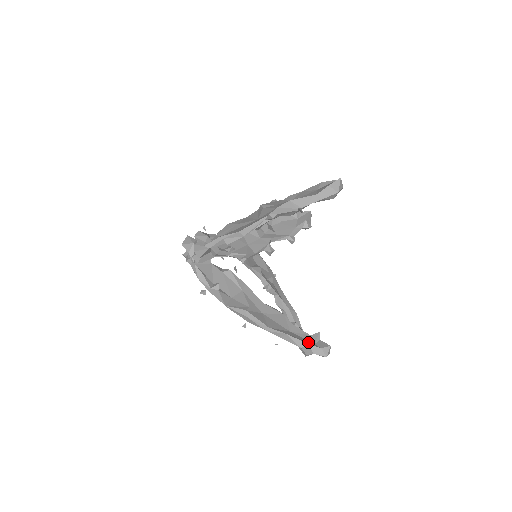
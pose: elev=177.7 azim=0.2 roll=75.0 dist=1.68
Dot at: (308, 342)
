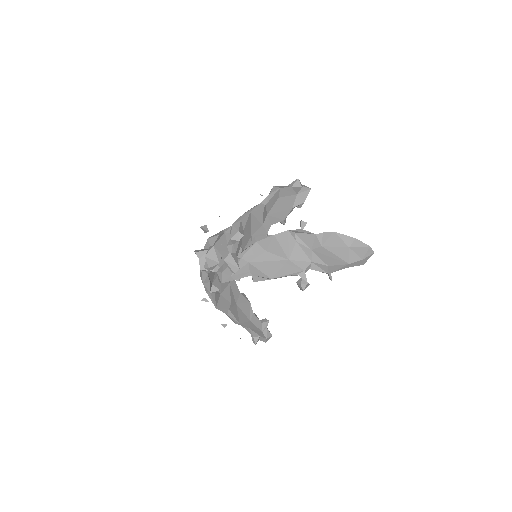
Dot at: (260, 333)
